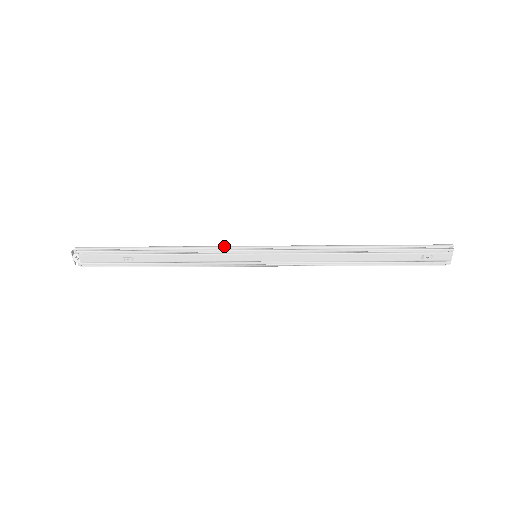
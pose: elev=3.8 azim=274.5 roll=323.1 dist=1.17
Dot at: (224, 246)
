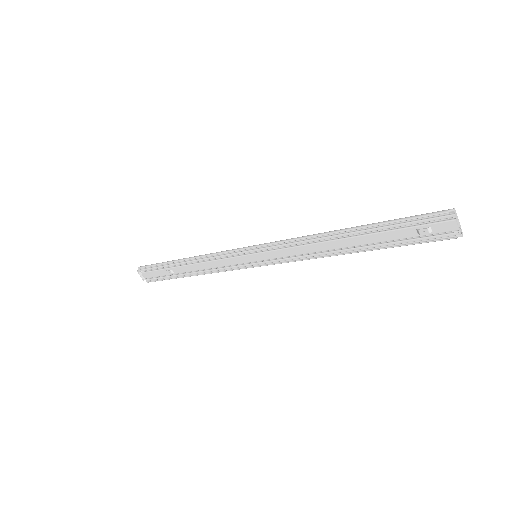
Dot at: (227, 250)
